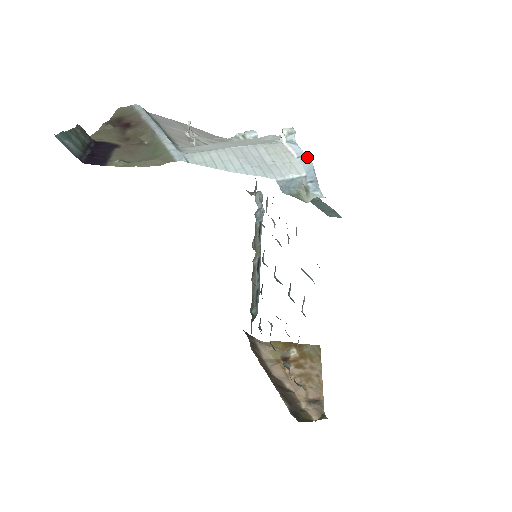
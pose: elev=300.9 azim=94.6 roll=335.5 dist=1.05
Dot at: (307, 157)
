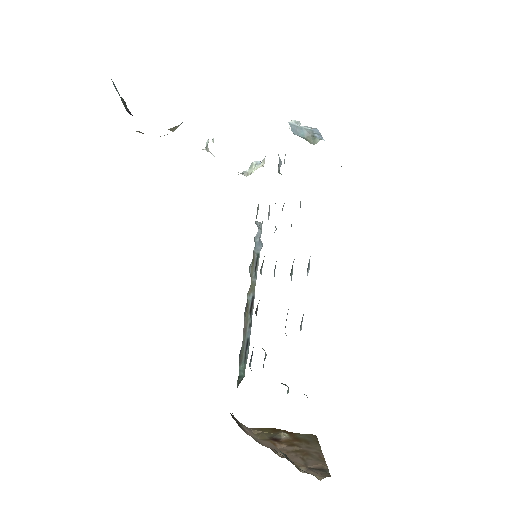
Dot at: occluded
